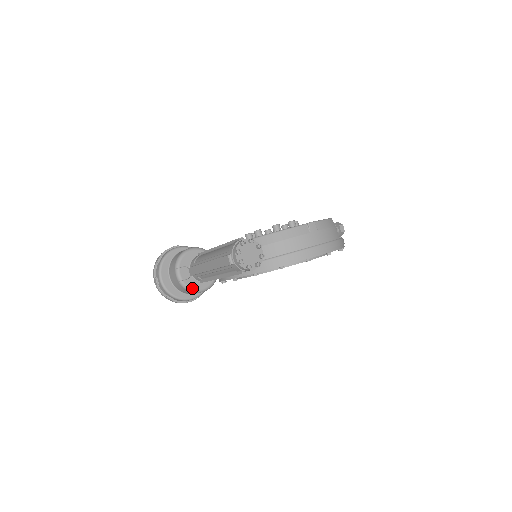
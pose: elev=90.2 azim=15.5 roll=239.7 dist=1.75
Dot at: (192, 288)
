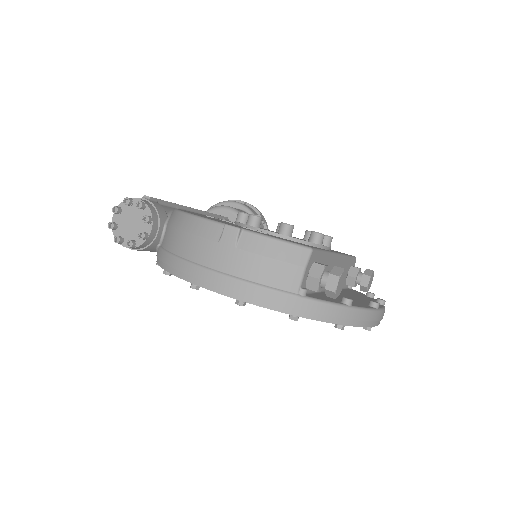
Dot at: occluded
